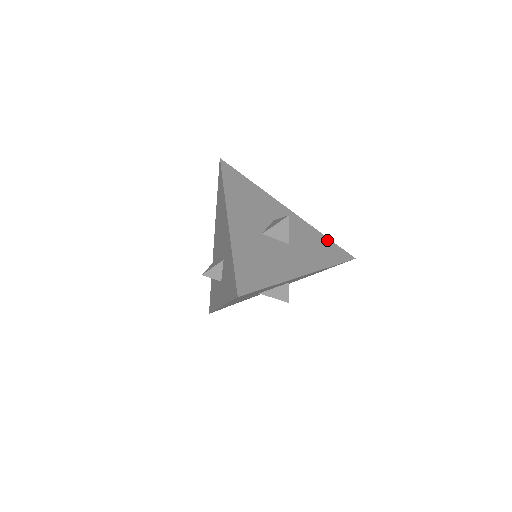
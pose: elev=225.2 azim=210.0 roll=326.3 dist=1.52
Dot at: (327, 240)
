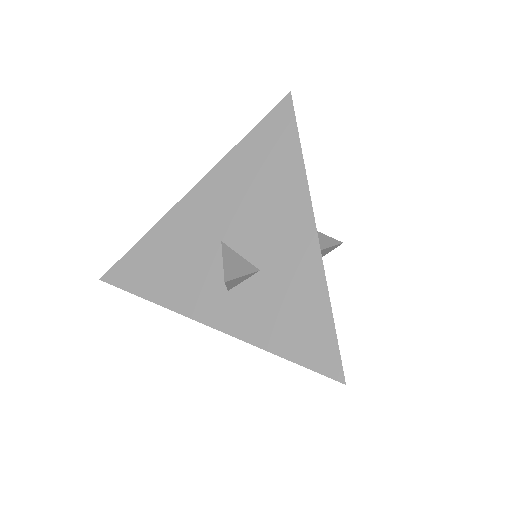
Dot at: occluded
